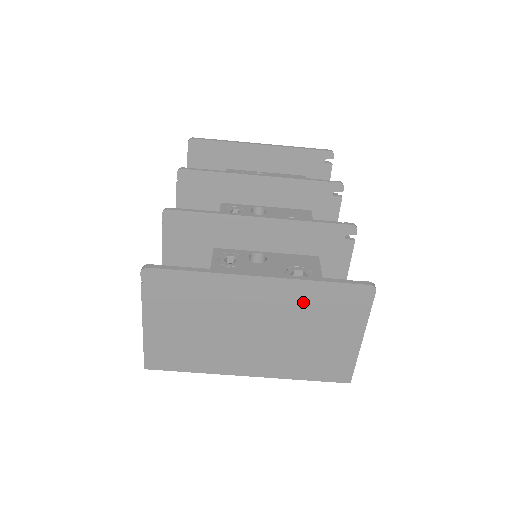
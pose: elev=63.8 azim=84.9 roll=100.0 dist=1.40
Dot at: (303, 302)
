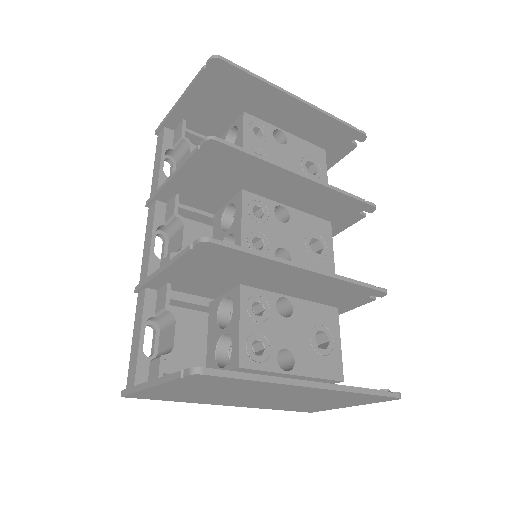
Dot at: (332, 396)
